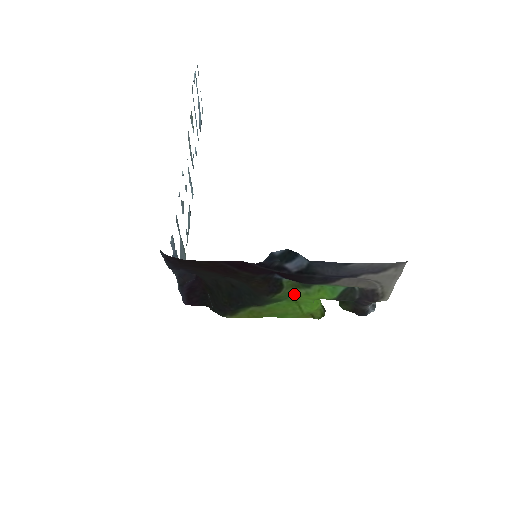
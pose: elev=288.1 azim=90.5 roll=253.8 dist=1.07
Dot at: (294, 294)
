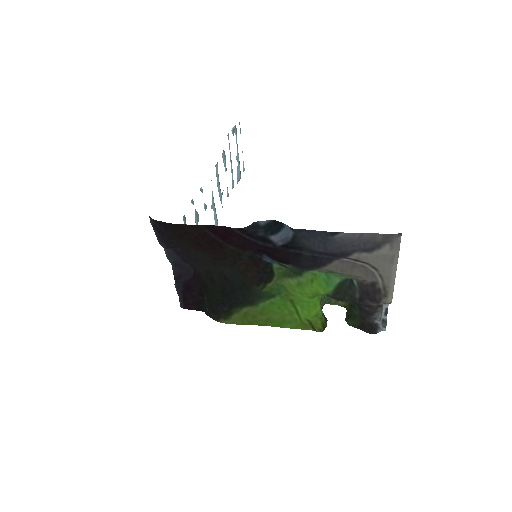
Dot at: (287, 288)
